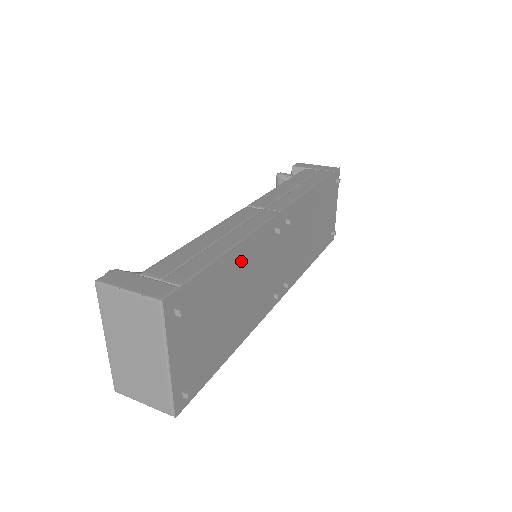
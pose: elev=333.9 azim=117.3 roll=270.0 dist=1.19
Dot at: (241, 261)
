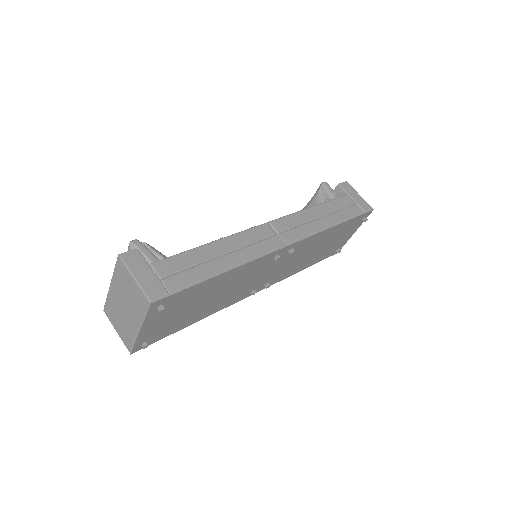
Dot at: (231, 277)
